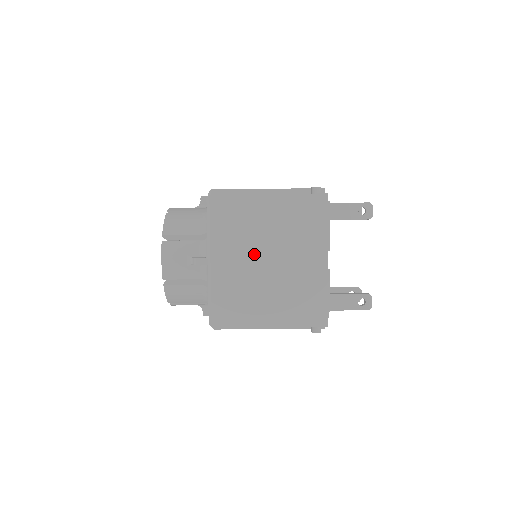
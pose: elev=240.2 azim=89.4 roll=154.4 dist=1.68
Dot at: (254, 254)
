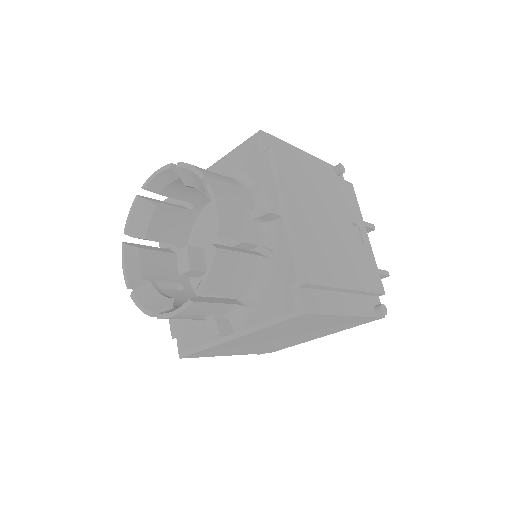
Dot at: (278, 336)
